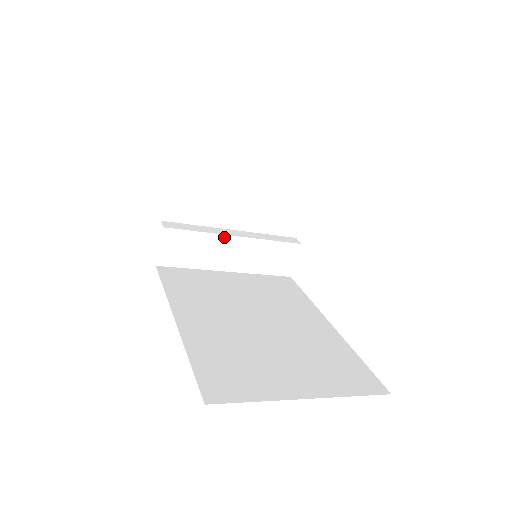
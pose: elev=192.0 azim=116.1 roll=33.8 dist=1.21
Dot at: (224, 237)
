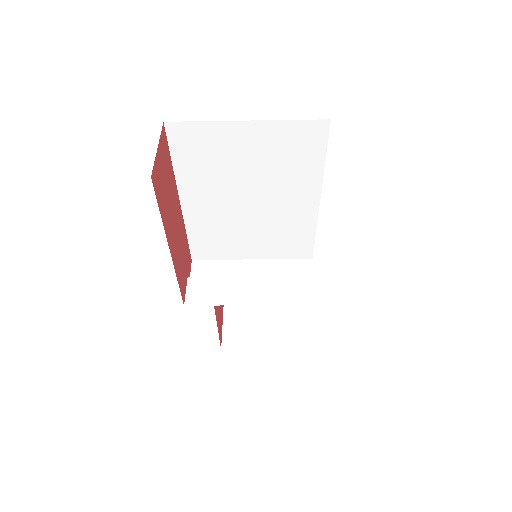
Dot at: (240, 279)
